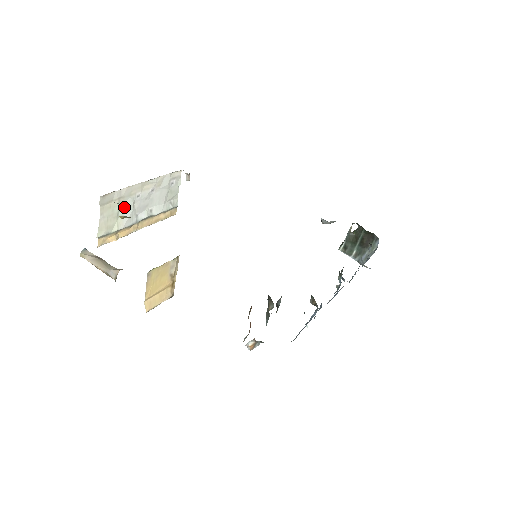
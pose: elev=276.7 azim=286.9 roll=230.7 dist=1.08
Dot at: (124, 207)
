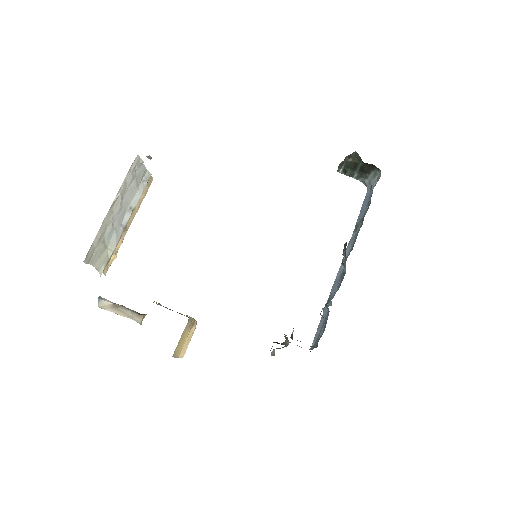
Dot at: (107, 237)
